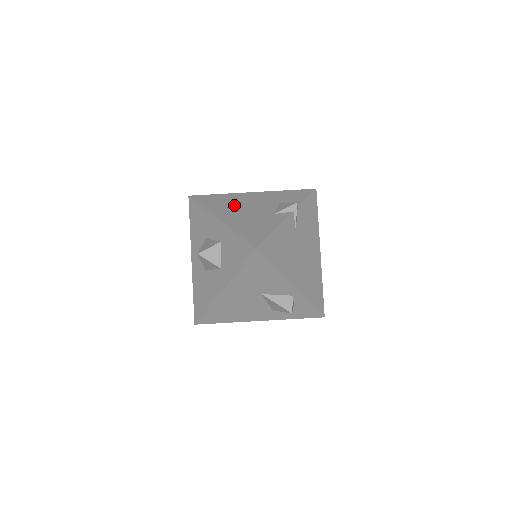
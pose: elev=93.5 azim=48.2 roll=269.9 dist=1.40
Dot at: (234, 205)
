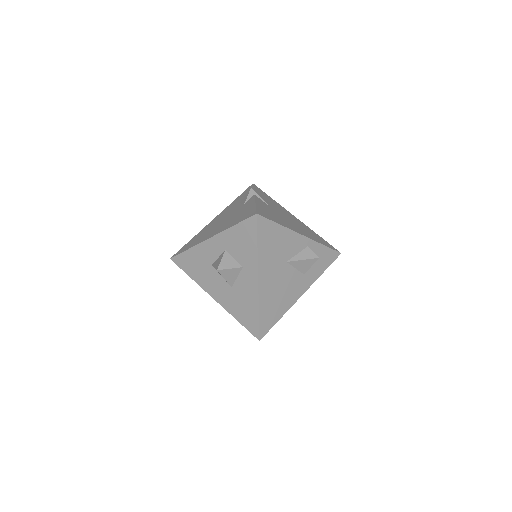
Dot at: (210, 229)
